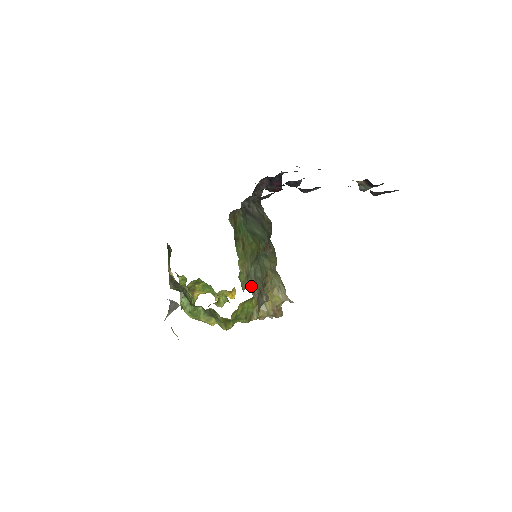
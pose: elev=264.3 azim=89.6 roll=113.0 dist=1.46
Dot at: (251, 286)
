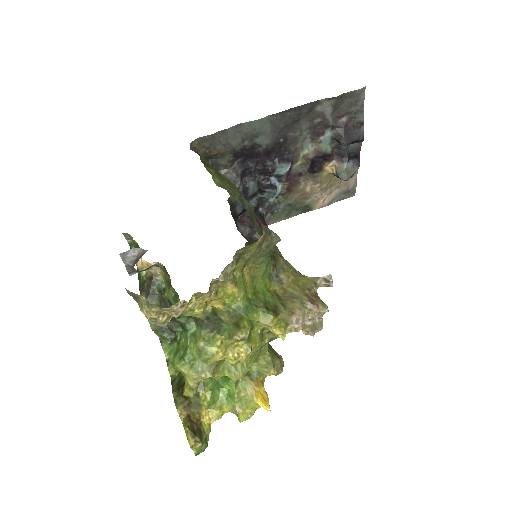
Dot at: occluded
